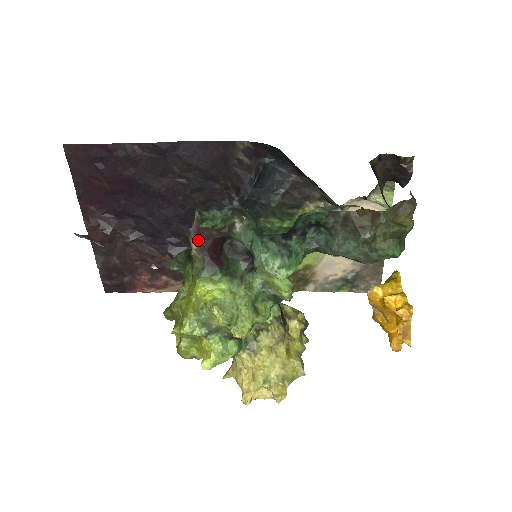
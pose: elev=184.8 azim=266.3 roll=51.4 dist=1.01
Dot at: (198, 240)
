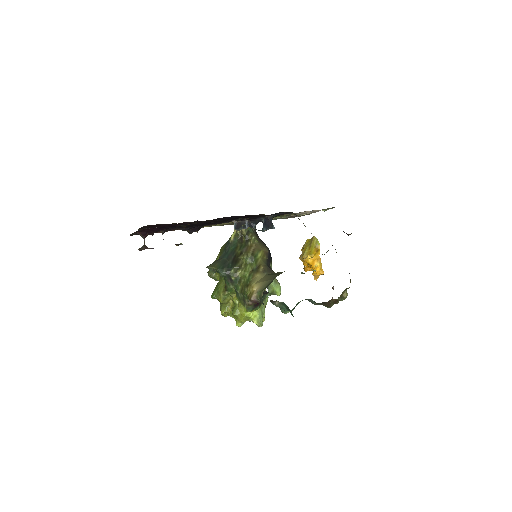
Dot at: (254, 303)
